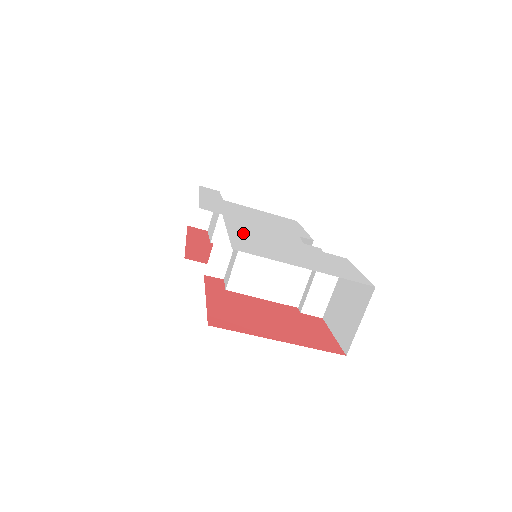
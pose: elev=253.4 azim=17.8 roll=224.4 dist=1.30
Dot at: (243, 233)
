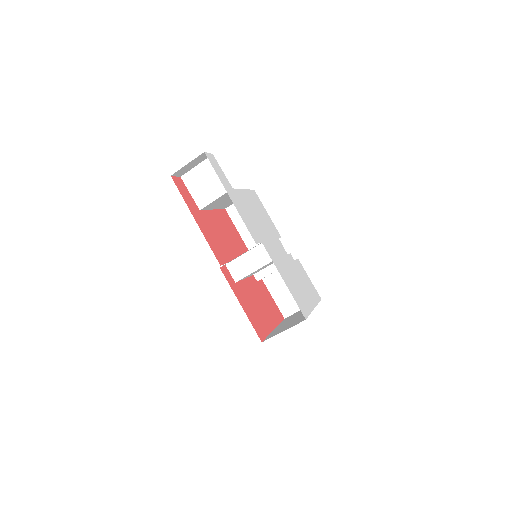
Dot at: (286, 277)
